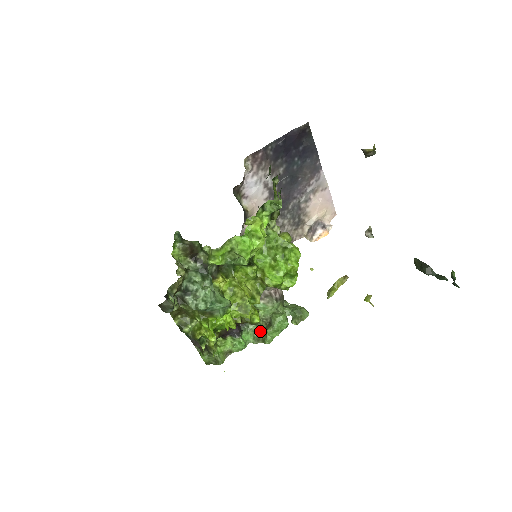
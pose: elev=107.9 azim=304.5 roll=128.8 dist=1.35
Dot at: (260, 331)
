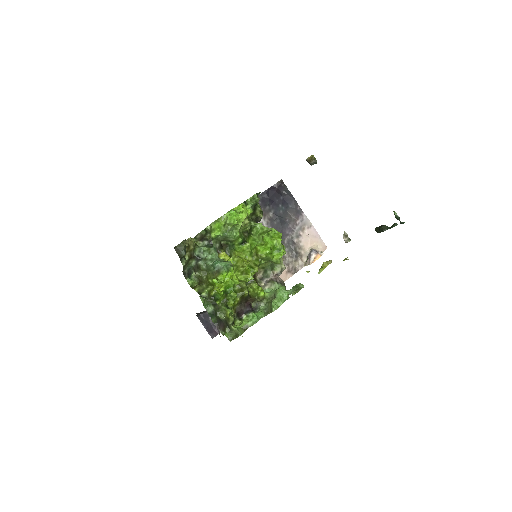
Dot at: (268, 306)
